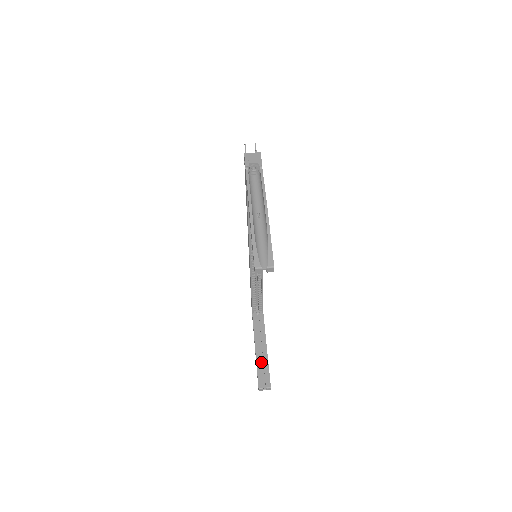
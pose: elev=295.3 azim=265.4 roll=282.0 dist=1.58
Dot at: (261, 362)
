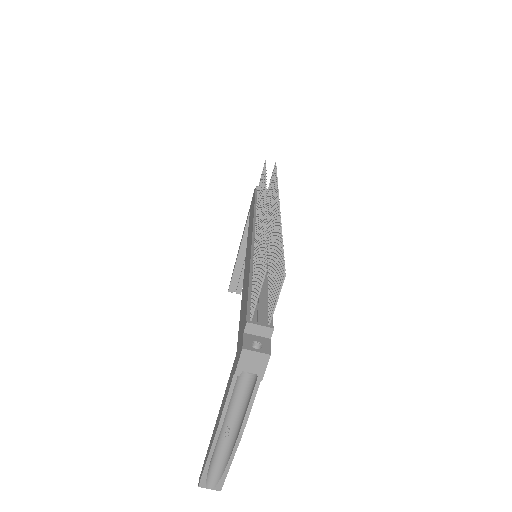
Dot at: (240, 265)
